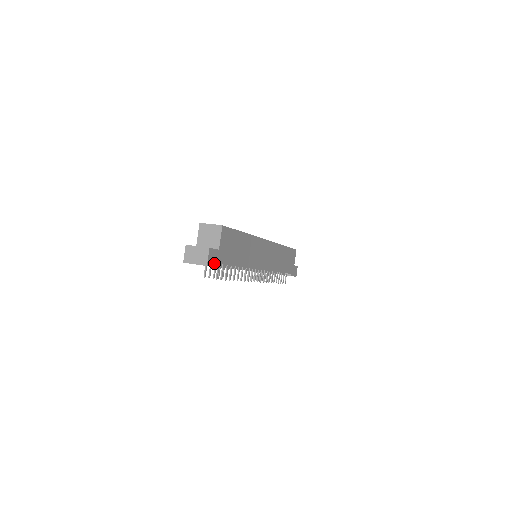
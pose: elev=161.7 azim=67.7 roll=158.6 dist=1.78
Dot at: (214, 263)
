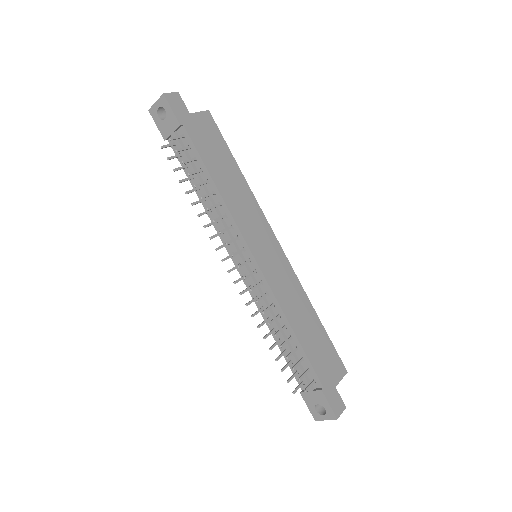
Dot at: (175, 109)
